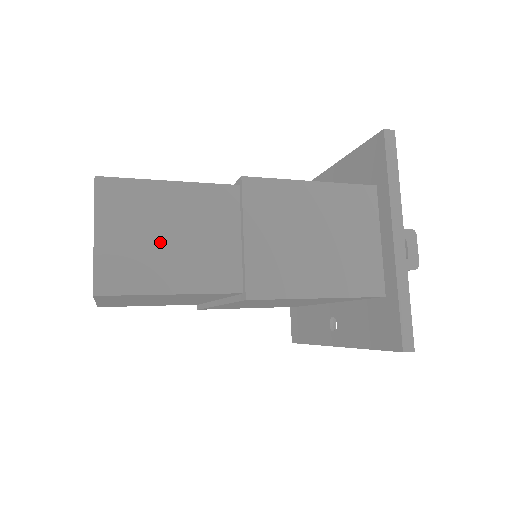
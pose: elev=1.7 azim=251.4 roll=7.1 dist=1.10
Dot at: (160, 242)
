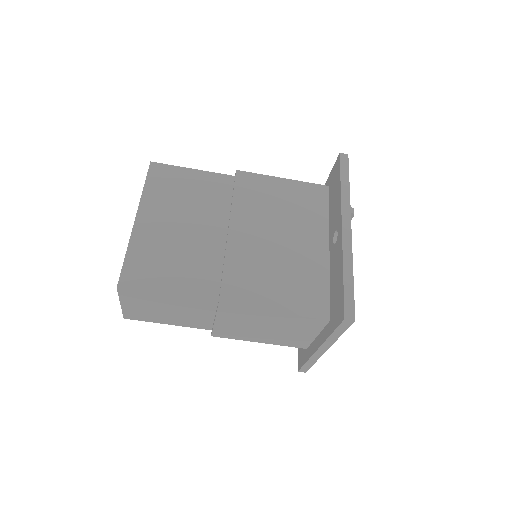
Dot at: occluded
